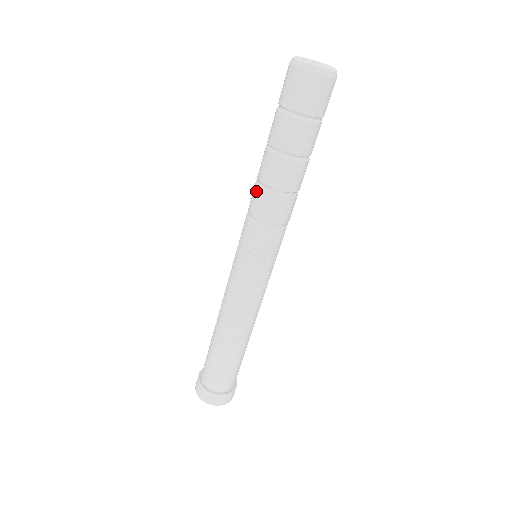
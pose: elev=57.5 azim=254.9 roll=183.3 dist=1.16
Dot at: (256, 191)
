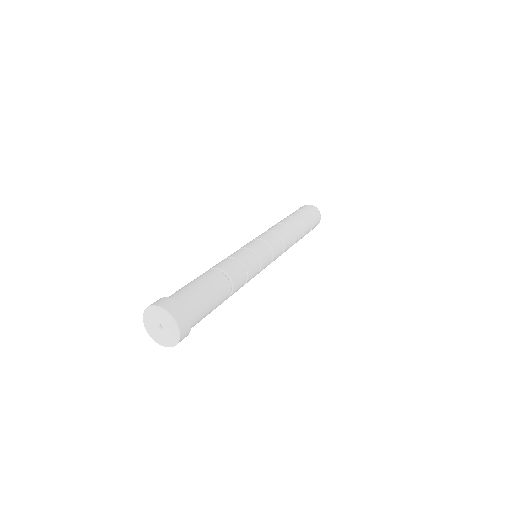
Dot at: (278, 225)
